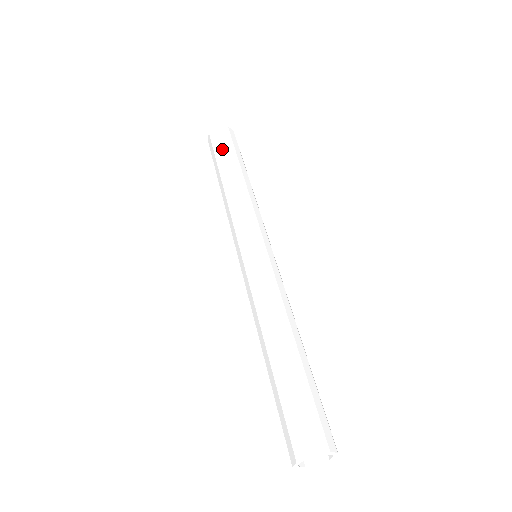
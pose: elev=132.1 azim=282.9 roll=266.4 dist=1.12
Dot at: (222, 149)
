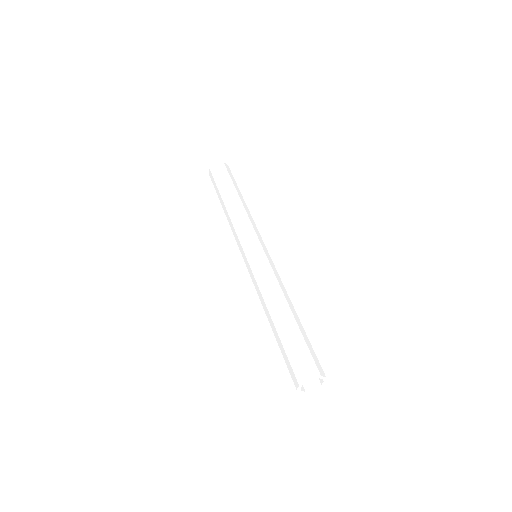
Dot at: (222, 180)
